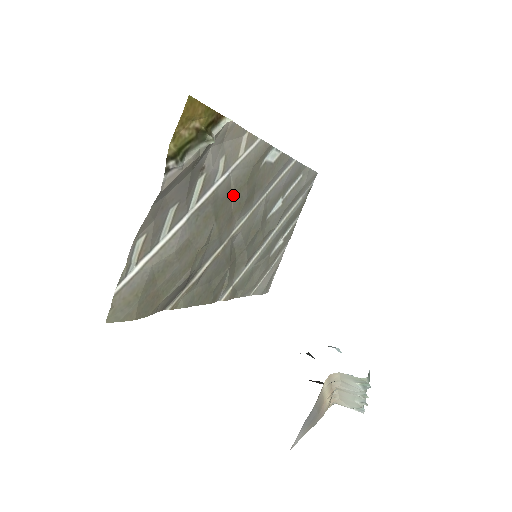
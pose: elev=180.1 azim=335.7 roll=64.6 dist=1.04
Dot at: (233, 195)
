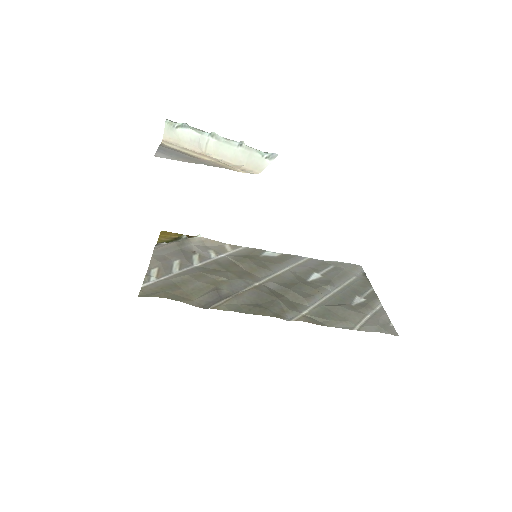
Dot at: (239, 264)
